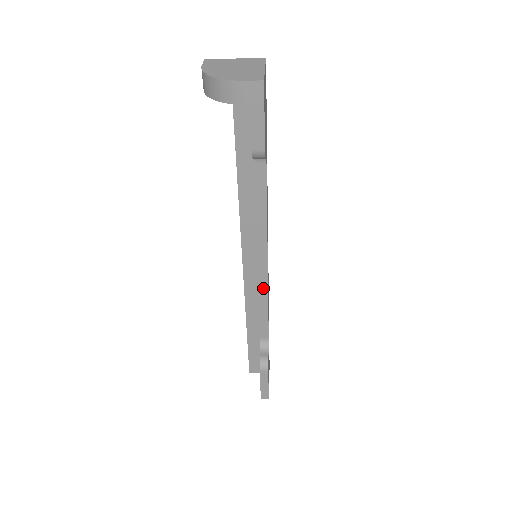
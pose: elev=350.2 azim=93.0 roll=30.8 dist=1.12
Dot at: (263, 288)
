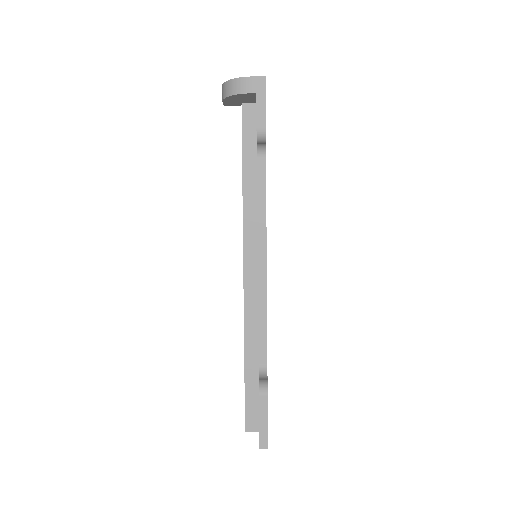
Dot at: (262, 292)
